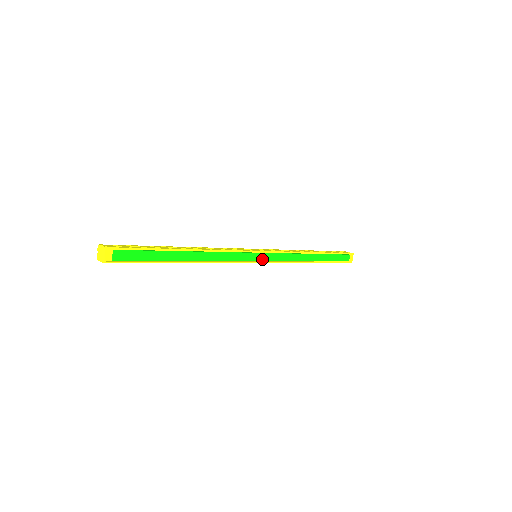
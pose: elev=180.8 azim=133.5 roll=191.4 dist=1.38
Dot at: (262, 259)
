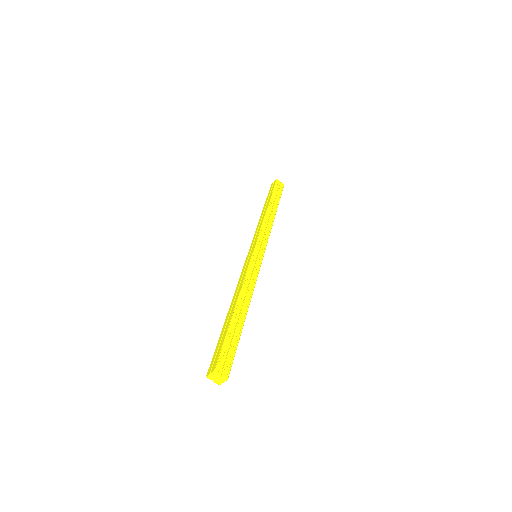
Dot at: occluded
